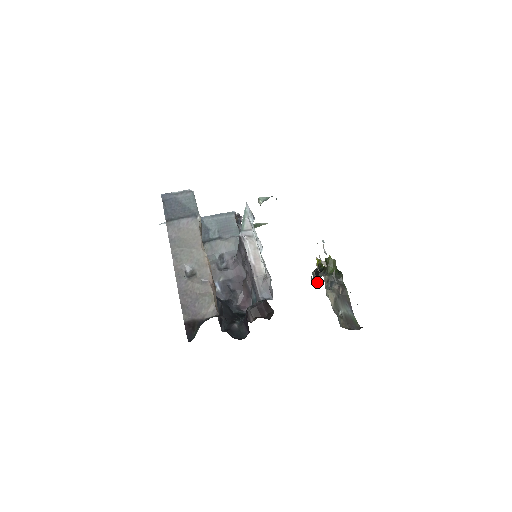
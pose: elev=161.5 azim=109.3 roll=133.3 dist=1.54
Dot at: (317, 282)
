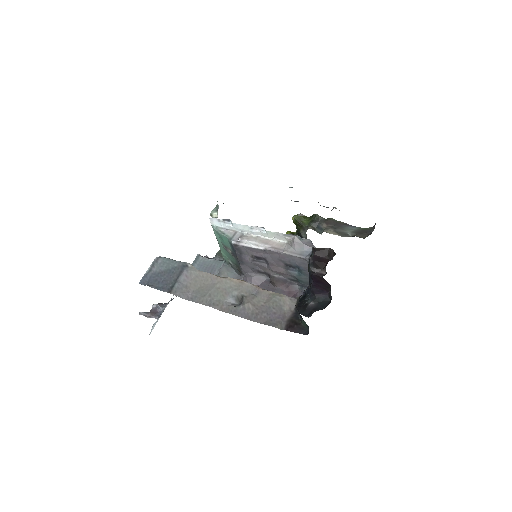
Dot at: occluded
